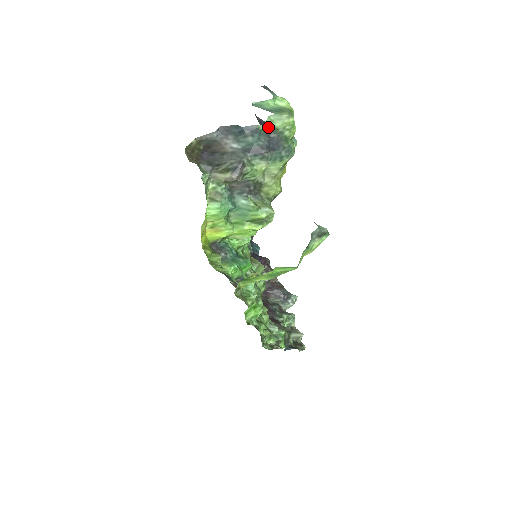
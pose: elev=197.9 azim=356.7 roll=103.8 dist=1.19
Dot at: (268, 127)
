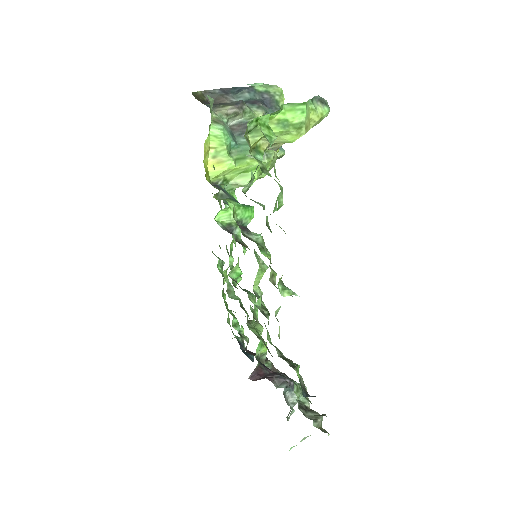
Dot at: (261, 89)
